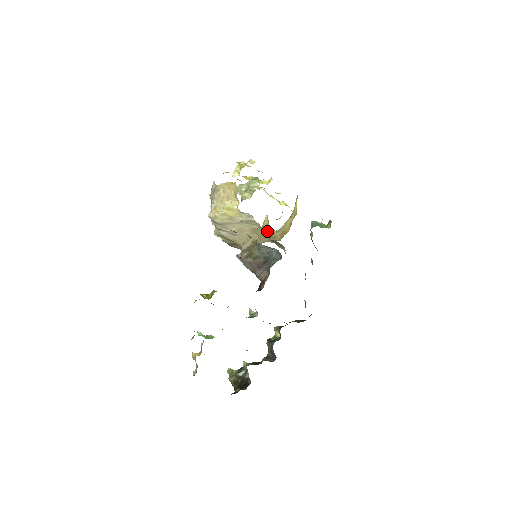
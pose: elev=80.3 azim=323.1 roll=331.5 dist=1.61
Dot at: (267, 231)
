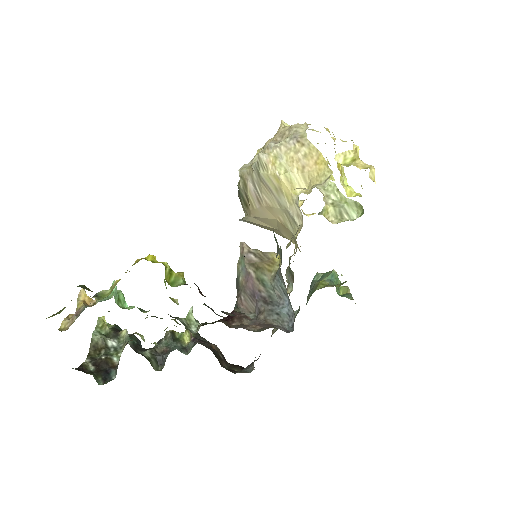
Dot at: occluded
